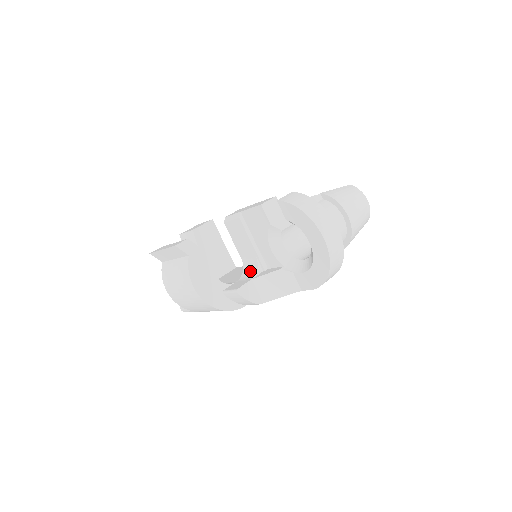
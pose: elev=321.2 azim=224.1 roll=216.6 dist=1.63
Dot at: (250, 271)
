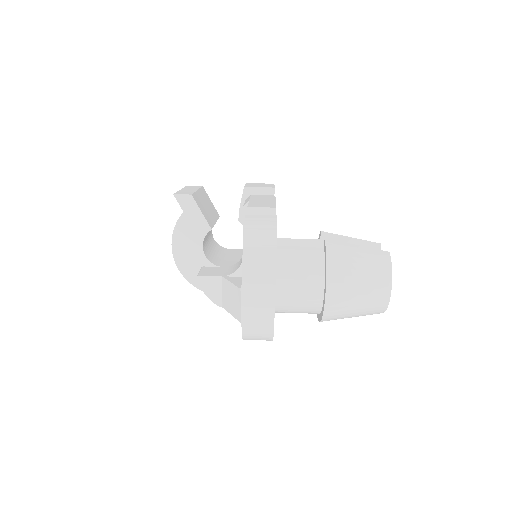
Dot at: (236, 267)
